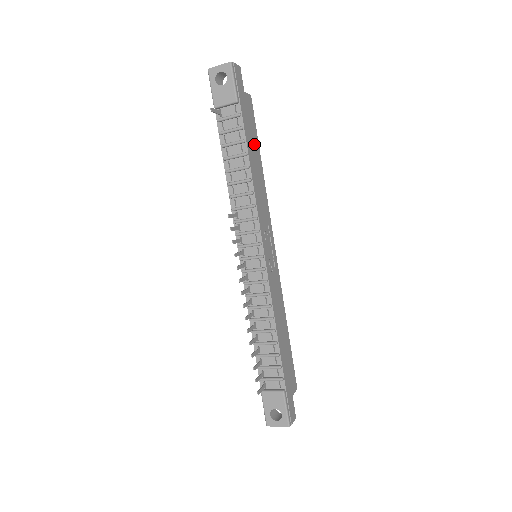
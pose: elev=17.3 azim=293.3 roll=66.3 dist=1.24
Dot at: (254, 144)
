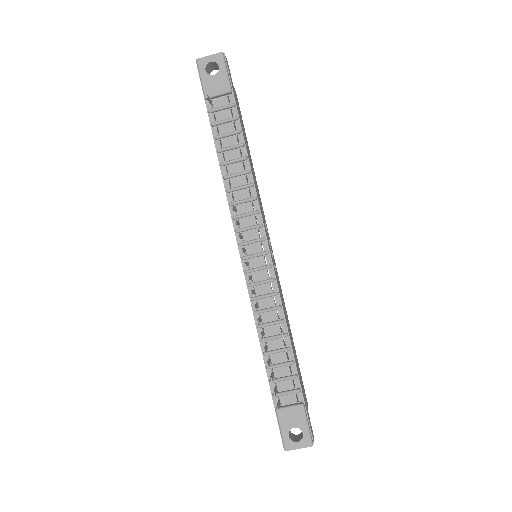
Dot at: occluded
